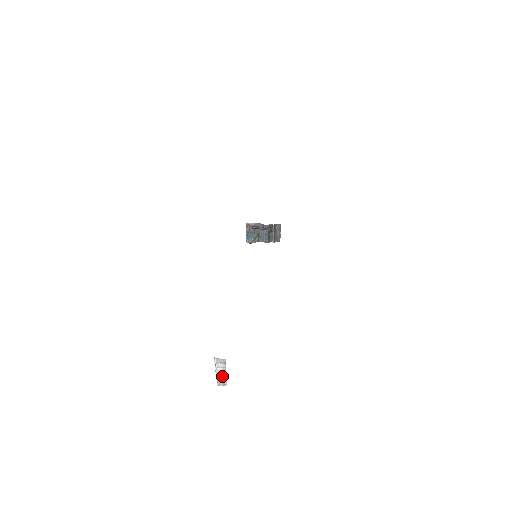
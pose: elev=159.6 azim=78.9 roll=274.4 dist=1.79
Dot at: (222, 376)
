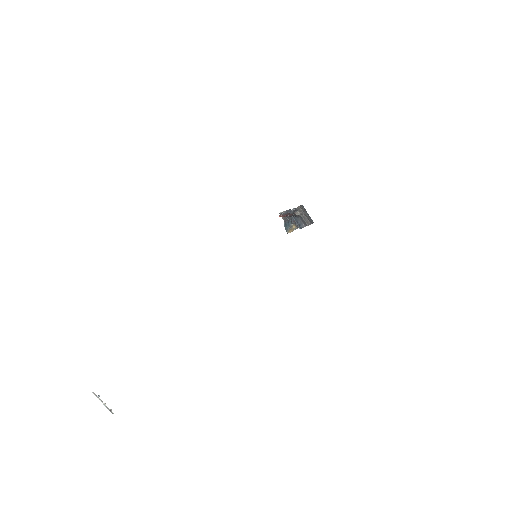
Dot at: (106, 406)
